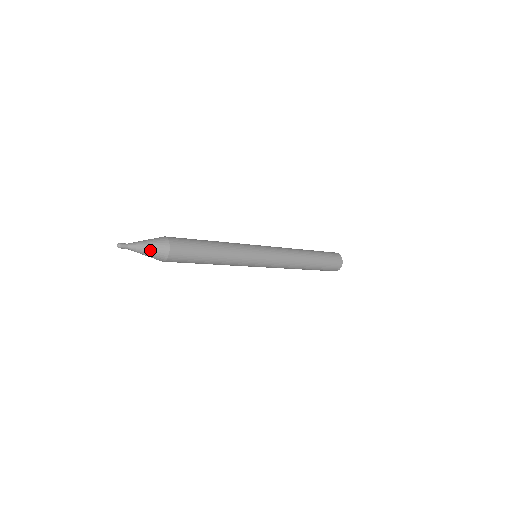
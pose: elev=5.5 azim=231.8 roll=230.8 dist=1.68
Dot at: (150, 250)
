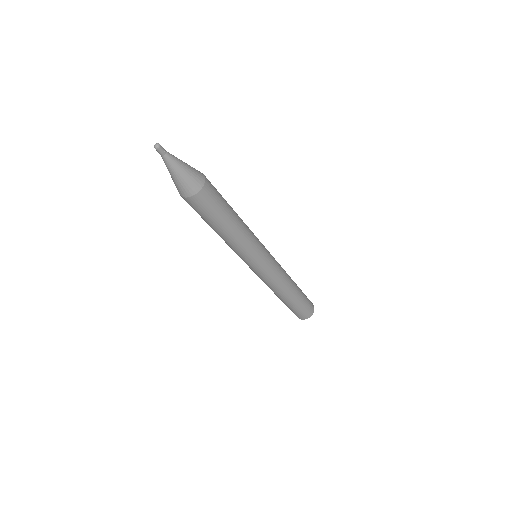
Dot at: (186, 171)
